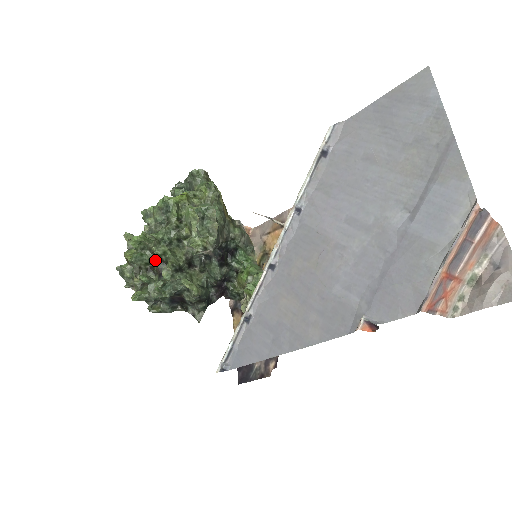
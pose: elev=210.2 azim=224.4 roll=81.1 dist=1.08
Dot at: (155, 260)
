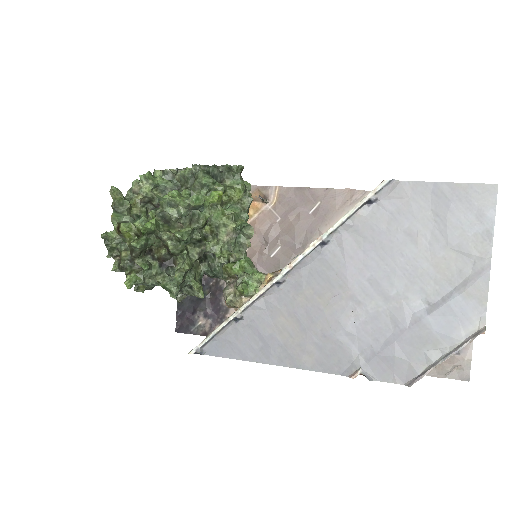
Dot at: (158, 245)
